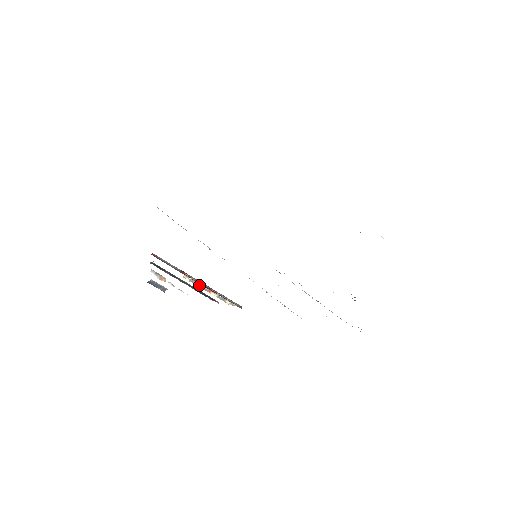
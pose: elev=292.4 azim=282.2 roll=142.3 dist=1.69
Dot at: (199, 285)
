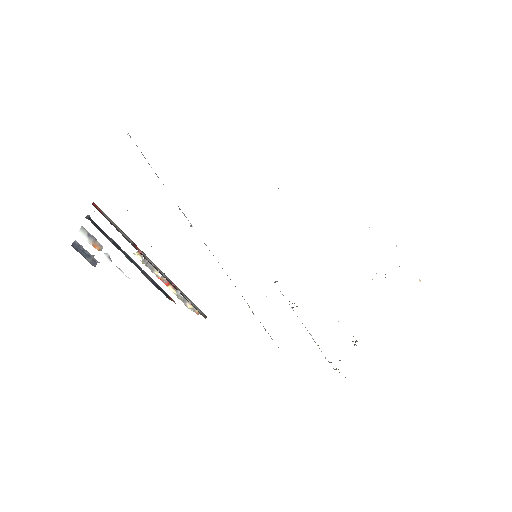
Dot at: (155, 271)
